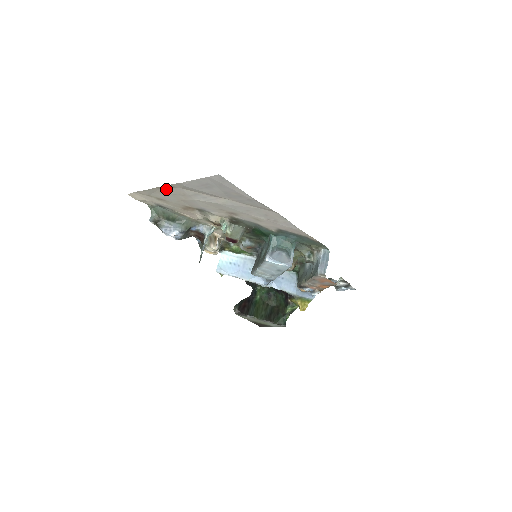
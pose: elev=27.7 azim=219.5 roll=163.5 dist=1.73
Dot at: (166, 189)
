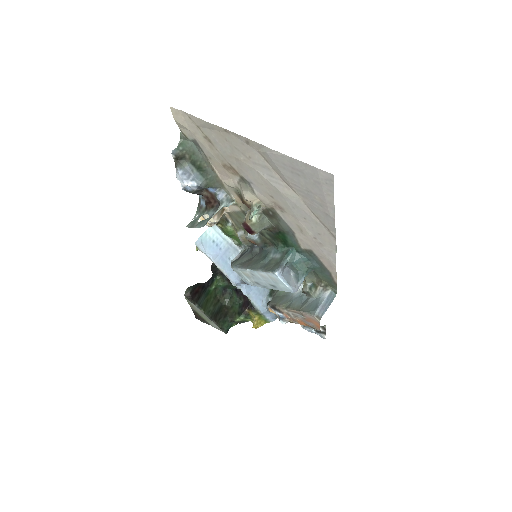
Dot at: (234, 137)
